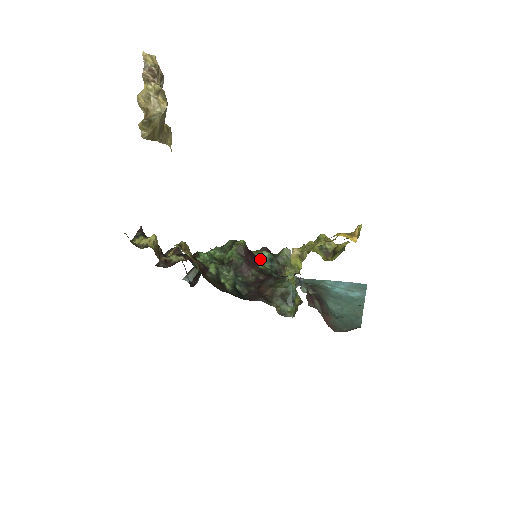
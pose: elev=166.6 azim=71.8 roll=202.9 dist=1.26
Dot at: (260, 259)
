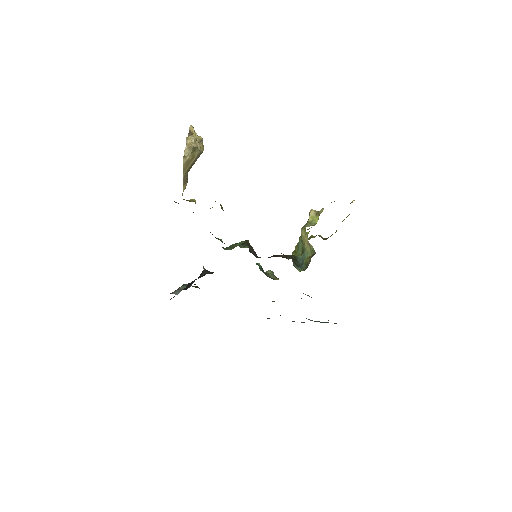
Dot at: (256, 263)
